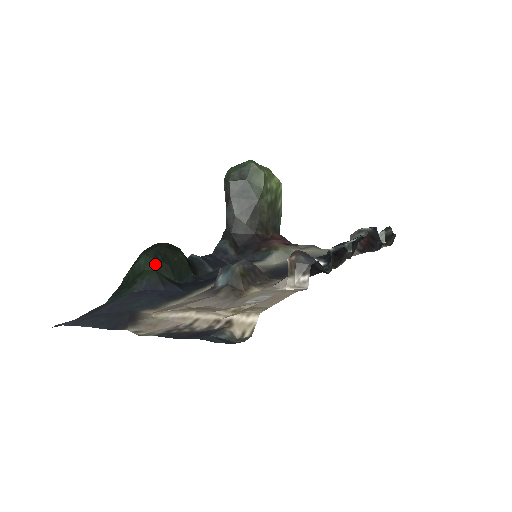
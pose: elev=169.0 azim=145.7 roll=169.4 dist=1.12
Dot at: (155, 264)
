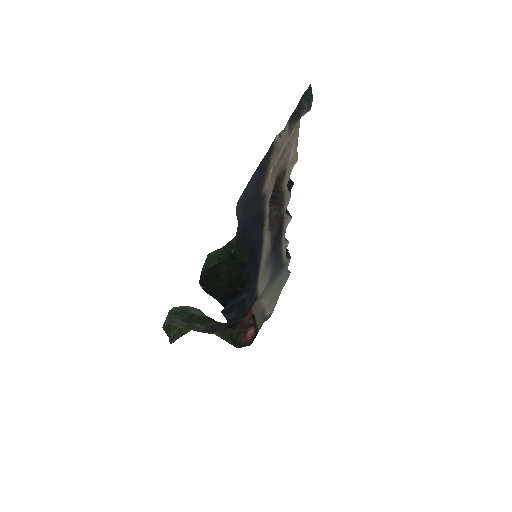
Dot at: occluded
